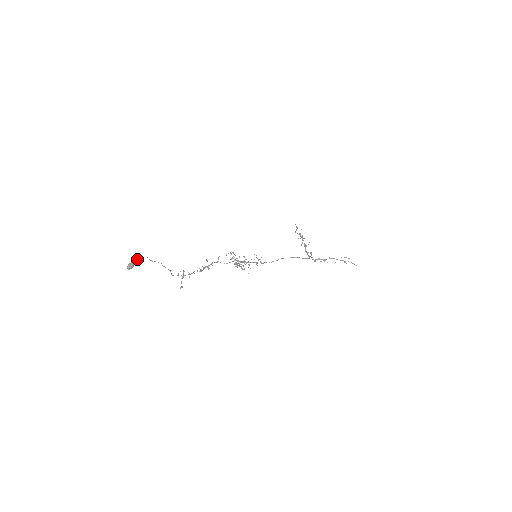
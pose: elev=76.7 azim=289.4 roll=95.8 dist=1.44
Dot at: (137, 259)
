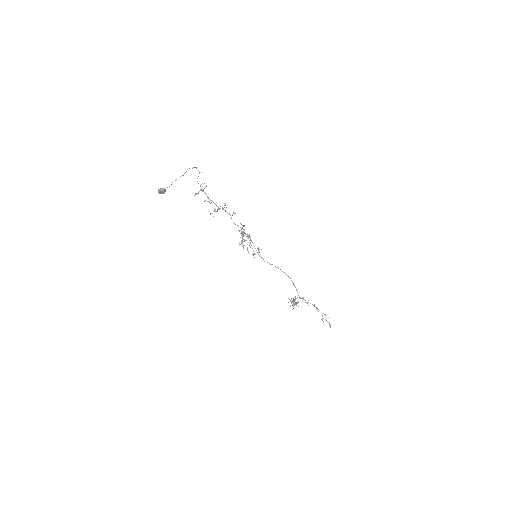
Dot at: occluded
